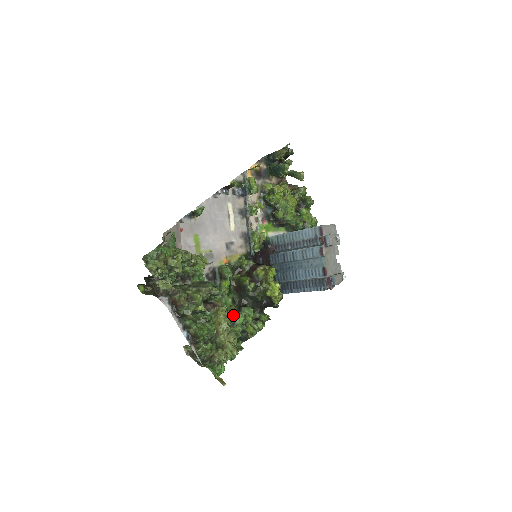
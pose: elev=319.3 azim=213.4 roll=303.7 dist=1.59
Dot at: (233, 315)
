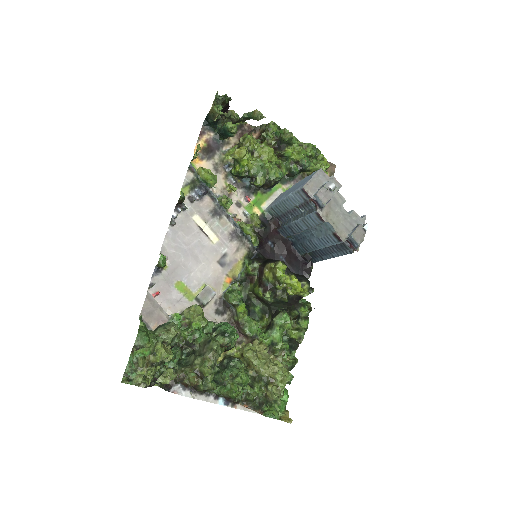
Dot at: (267, 336)
